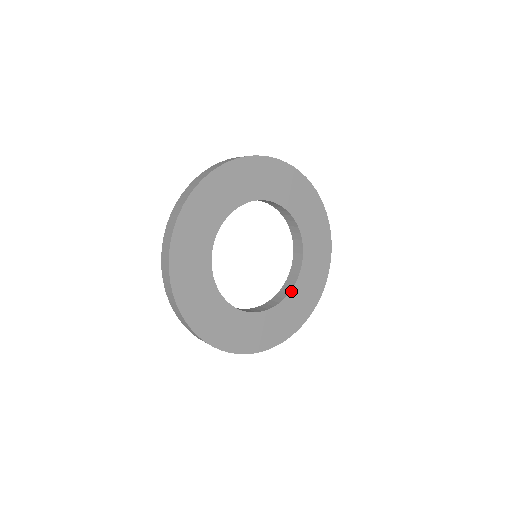
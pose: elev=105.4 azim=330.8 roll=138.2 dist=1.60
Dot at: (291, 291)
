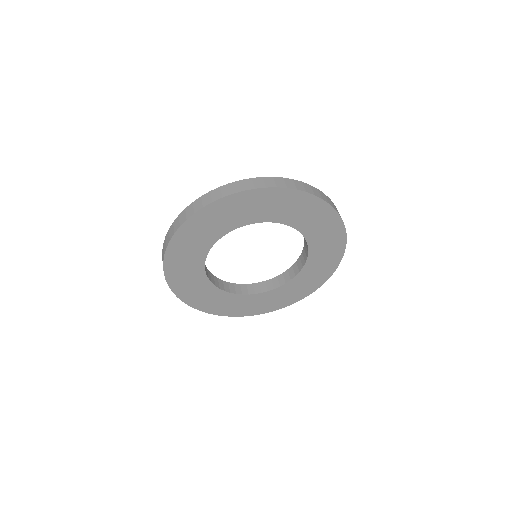
Dot at: (293, 278)
